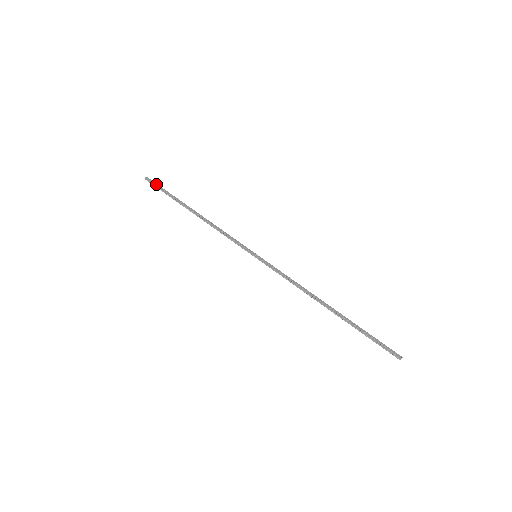
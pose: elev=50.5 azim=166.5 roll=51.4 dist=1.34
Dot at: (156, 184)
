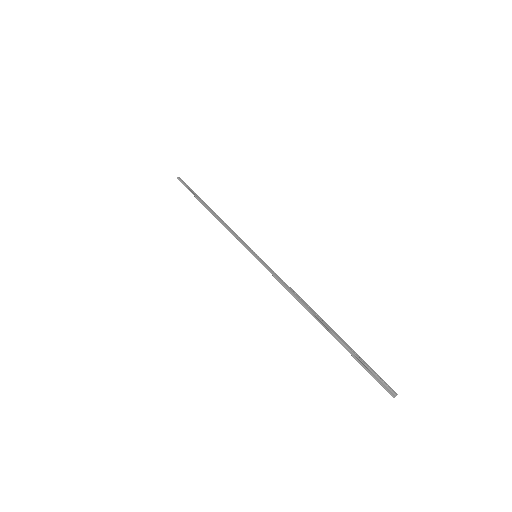
Dot at: (185, 183)
